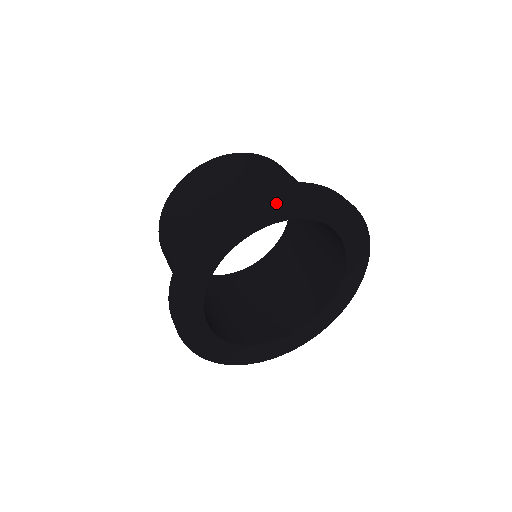
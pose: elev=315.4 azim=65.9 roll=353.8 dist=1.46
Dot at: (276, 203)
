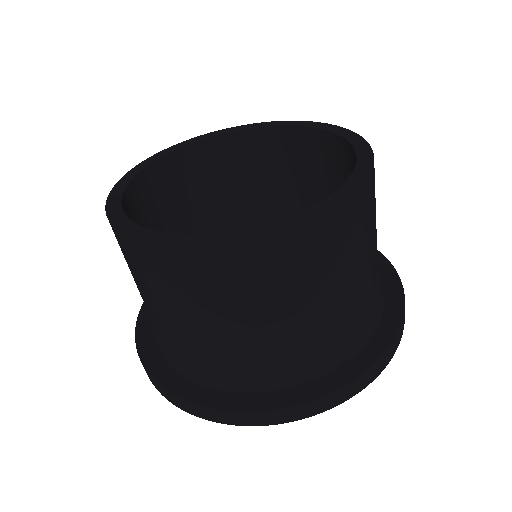
Dot at: occluded
